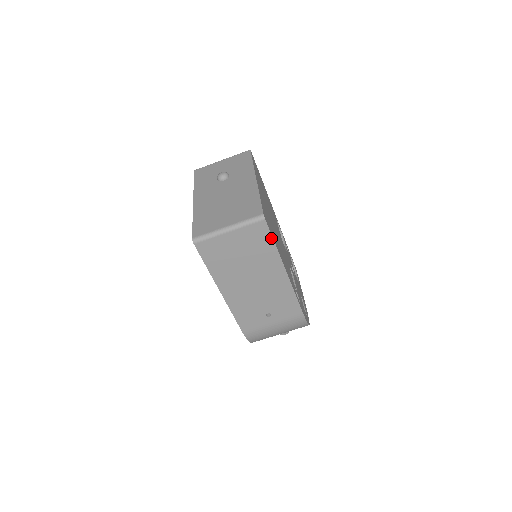
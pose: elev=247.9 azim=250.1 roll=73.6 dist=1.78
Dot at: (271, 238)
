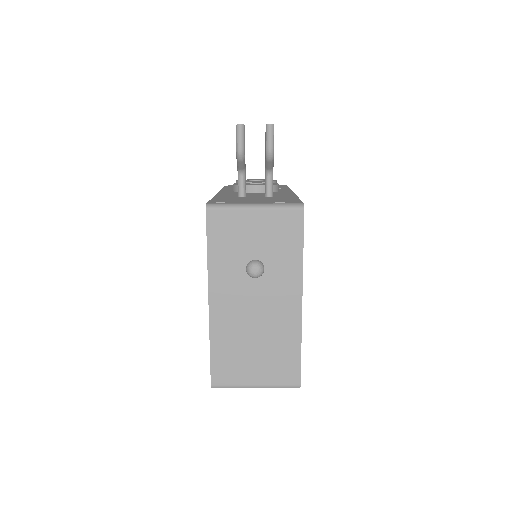
Dot at: occluded
